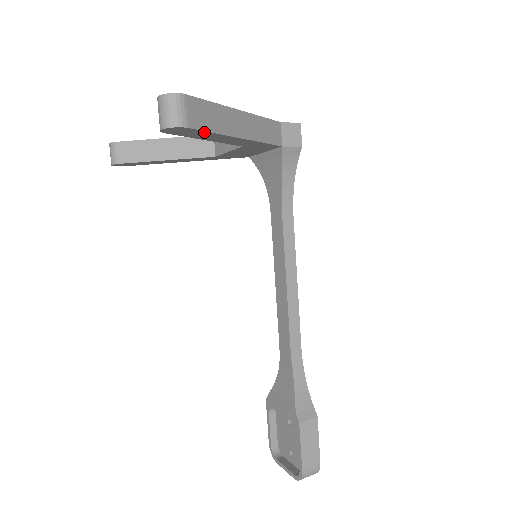
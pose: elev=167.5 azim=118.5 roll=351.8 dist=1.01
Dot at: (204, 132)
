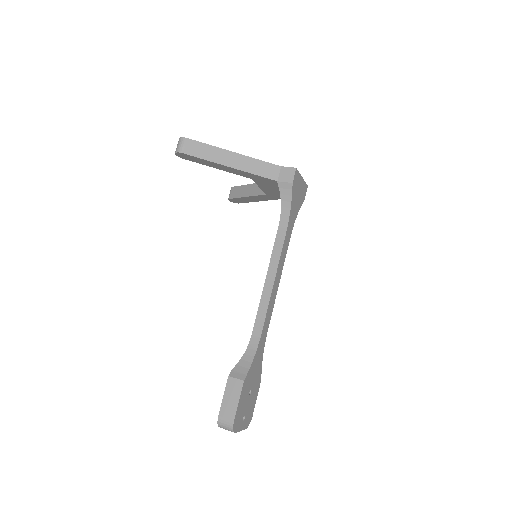
Dot at: (198, 158)
